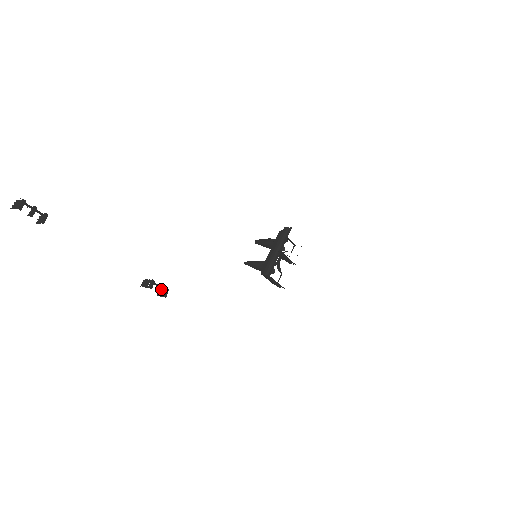
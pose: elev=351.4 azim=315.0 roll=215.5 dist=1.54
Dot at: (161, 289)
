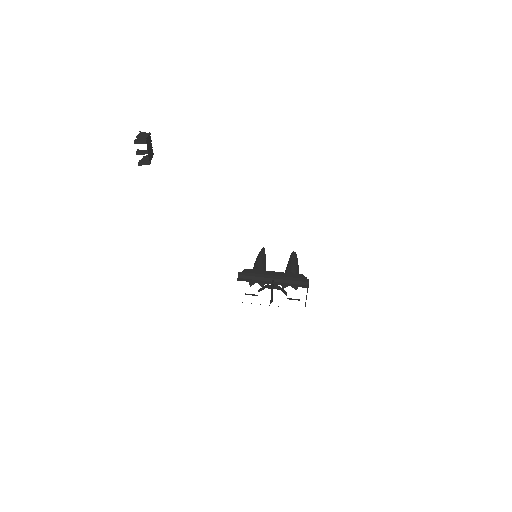
Dot at: (152, 157)
